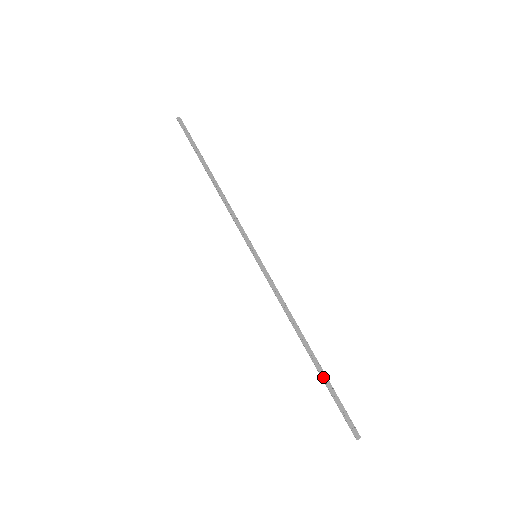
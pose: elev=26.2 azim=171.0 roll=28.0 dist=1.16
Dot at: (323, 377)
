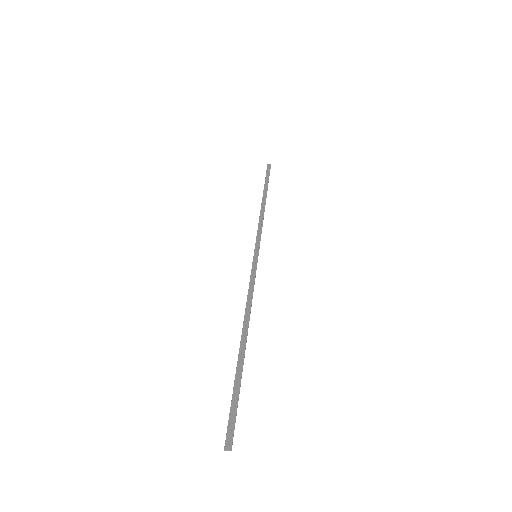
Dot at: (238, 370)
